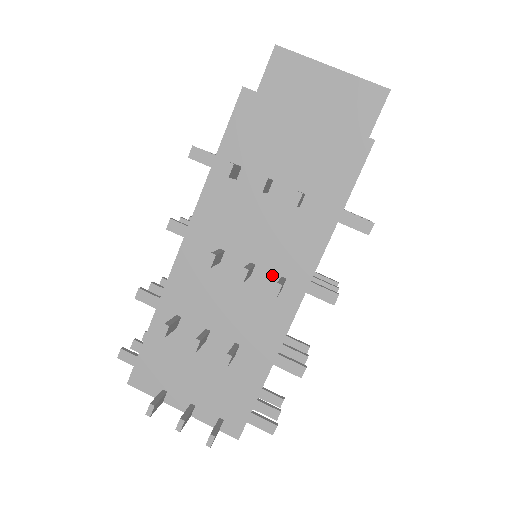
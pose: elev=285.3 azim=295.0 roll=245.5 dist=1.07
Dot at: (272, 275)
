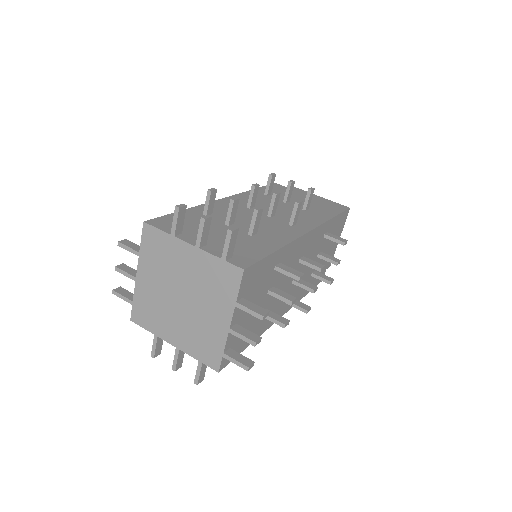
Dot at: (286, 221)
